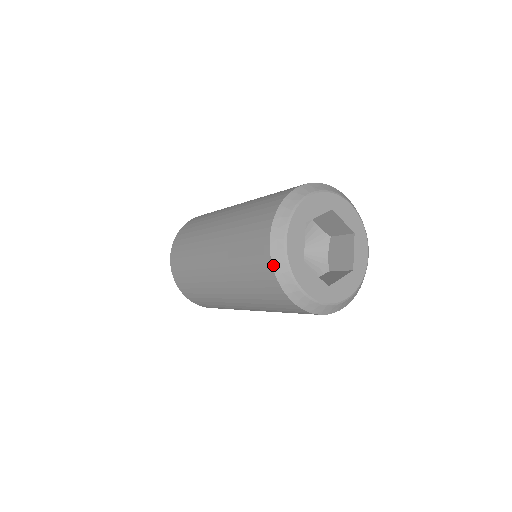
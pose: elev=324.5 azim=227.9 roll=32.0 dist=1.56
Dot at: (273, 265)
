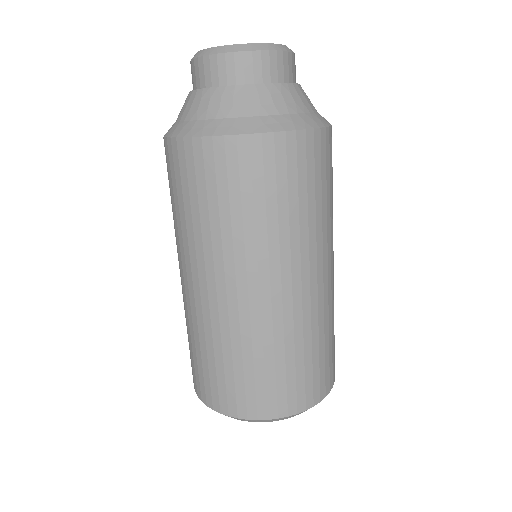
Dot at: occluded
